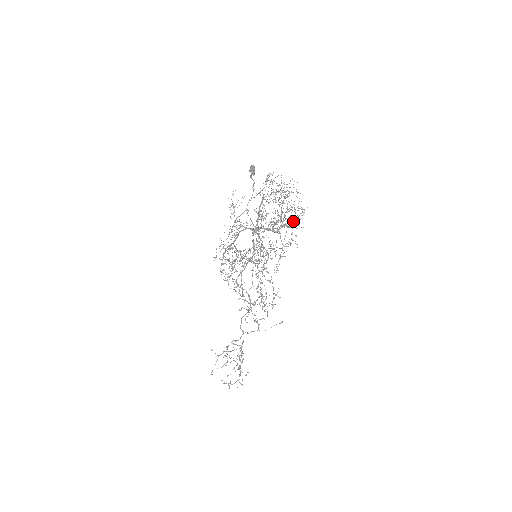
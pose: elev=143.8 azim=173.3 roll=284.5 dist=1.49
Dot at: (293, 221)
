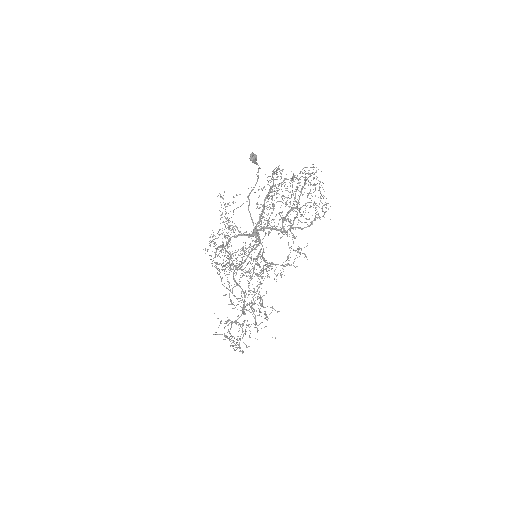
Dot at: (315, 207)
